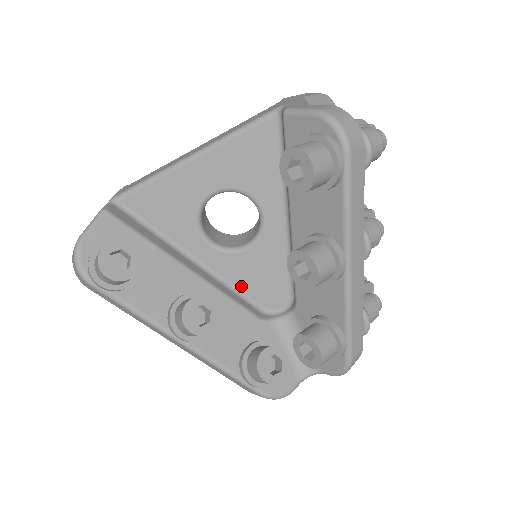
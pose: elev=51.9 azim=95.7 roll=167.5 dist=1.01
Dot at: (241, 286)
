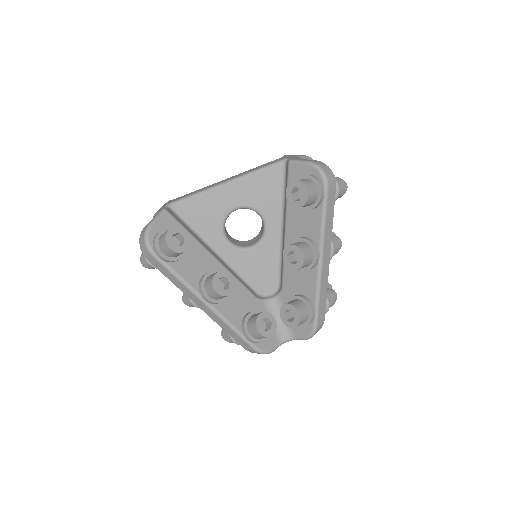
Dot at: (245, 274)
